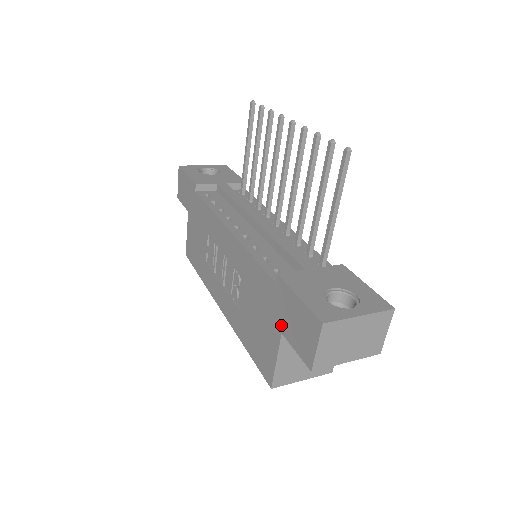
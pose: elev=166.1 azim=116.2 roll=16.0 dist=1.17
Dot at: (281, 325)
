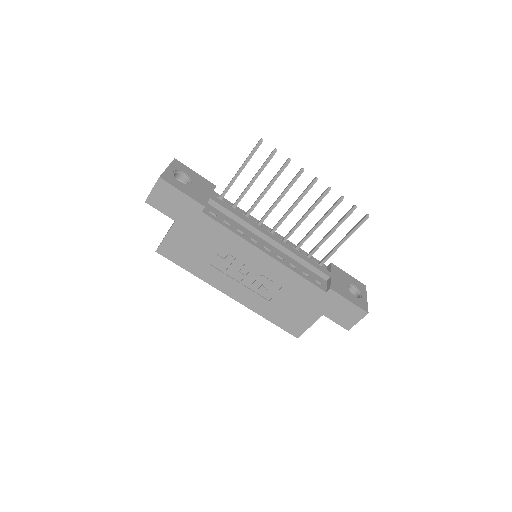
Dot at: (325, 312)
